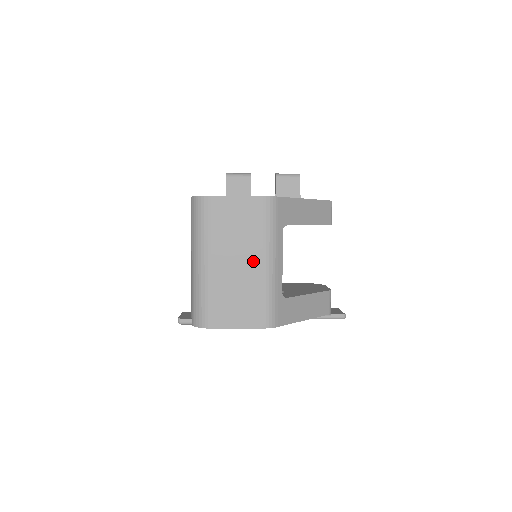
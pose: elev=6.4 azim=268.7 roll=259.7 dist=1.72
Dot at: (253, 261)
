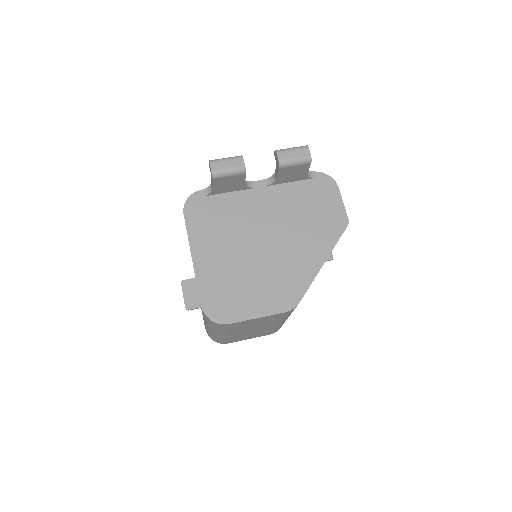
Dot at: occluded
